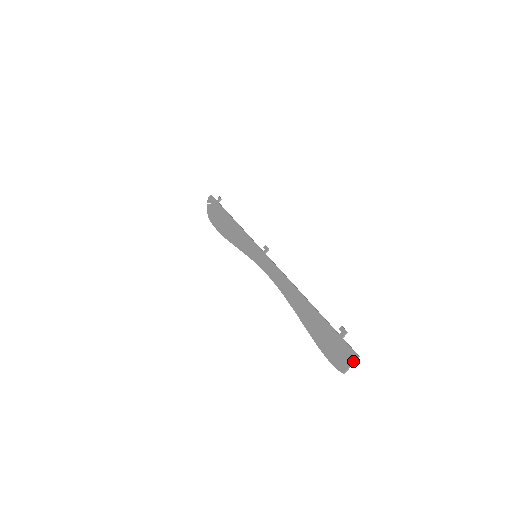
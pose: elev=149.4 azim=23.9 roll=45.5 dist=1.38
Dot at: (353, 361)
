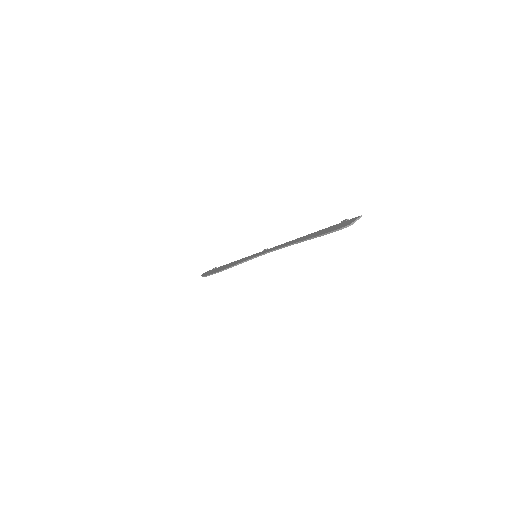
Dot at: (357, 218)
